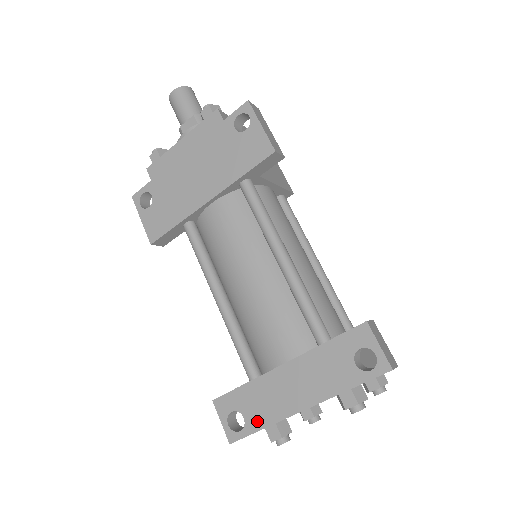
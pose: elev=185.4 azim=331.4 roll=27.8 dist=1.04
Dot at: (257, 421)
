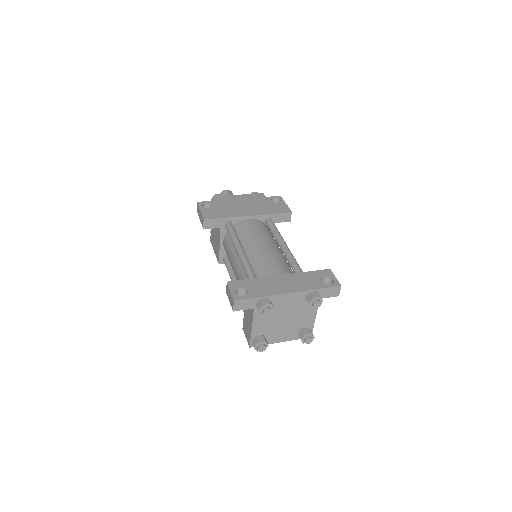
Dot at: (257, 293)
